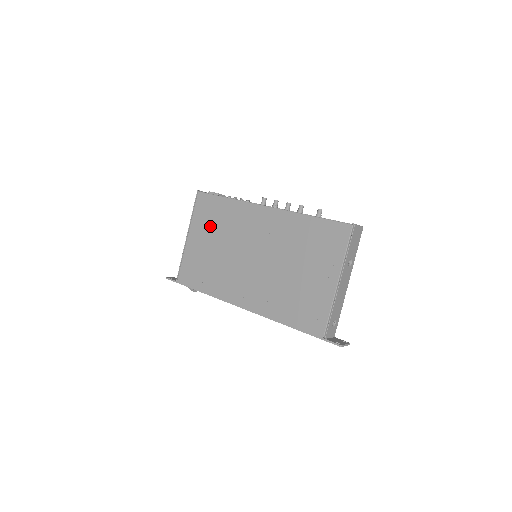
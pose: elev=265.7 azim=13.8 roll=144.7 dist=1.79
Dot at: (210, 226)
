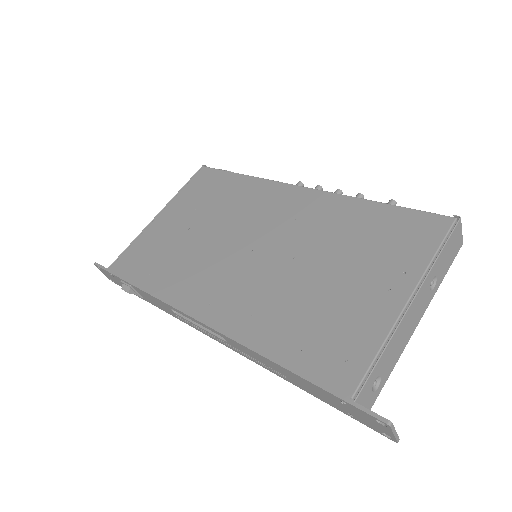
Dot at: (201, 204)
